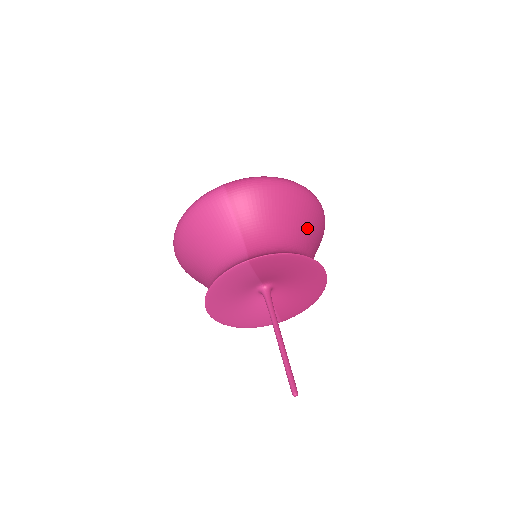
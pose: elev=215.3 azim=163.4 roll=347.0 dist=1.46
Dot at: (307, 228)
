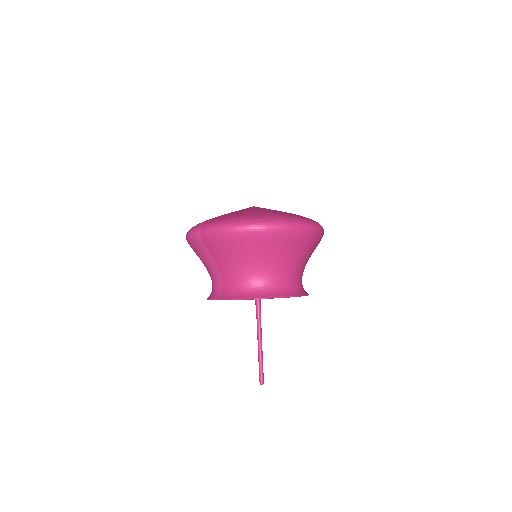
Dot at: (279, 258)
